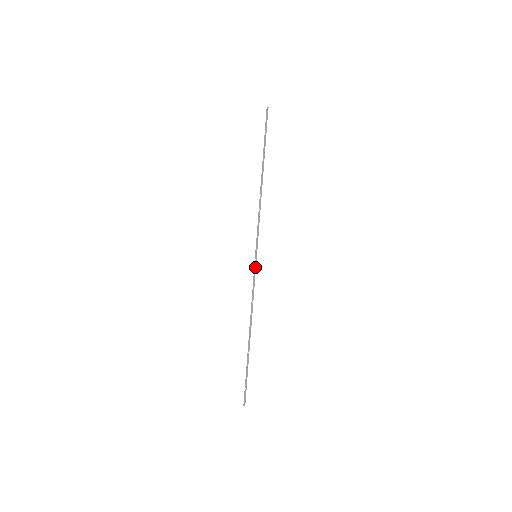
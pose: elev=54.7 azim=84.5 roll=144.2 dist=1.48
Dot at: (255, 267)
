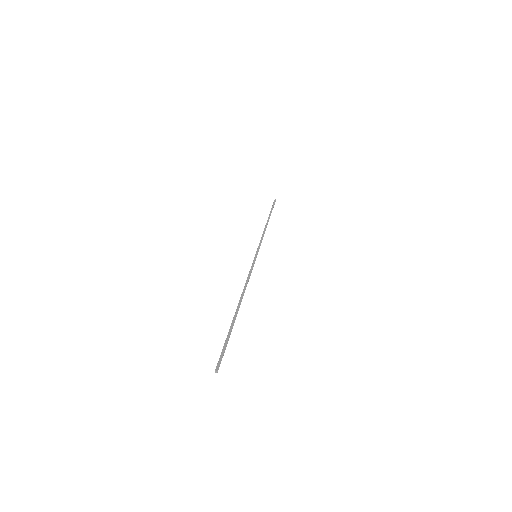
Dot at: (254, 261)
